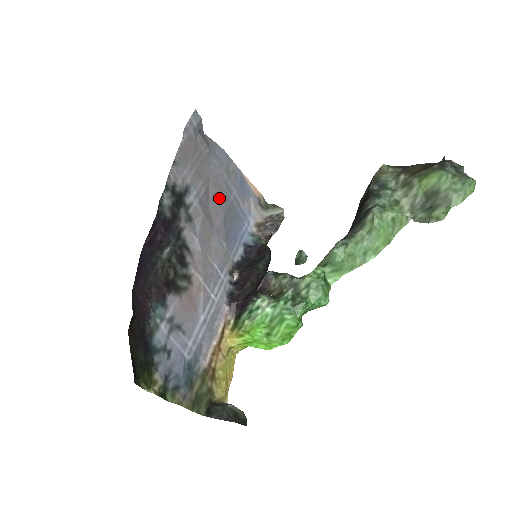
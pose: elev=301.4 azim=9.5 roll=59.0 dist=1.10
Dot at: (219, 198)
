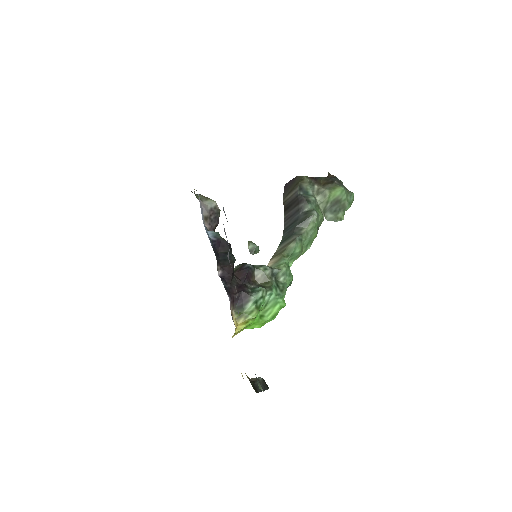
Dot at: occluded
